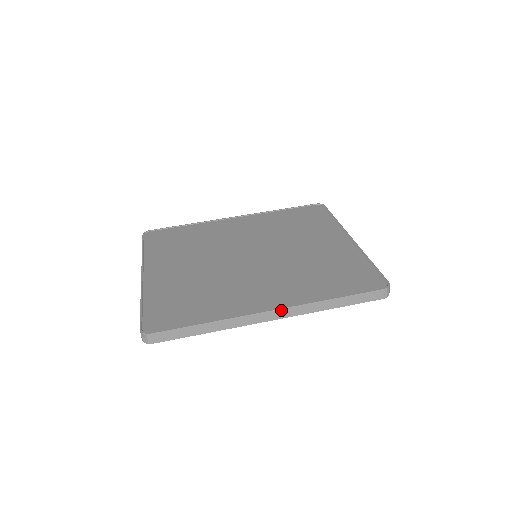
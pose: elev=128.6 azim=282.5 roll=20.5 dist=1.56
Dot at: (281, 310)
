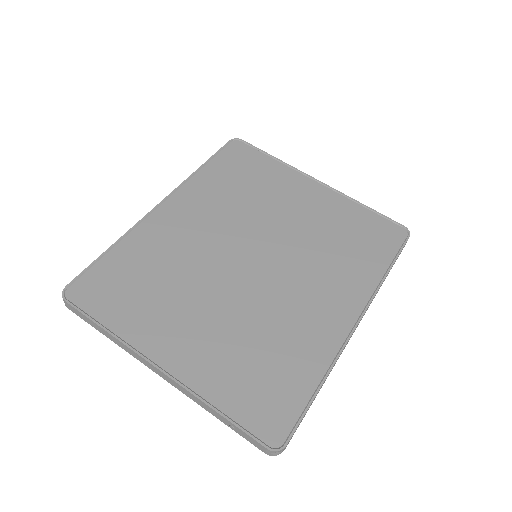
Dot at: (362, 317)
